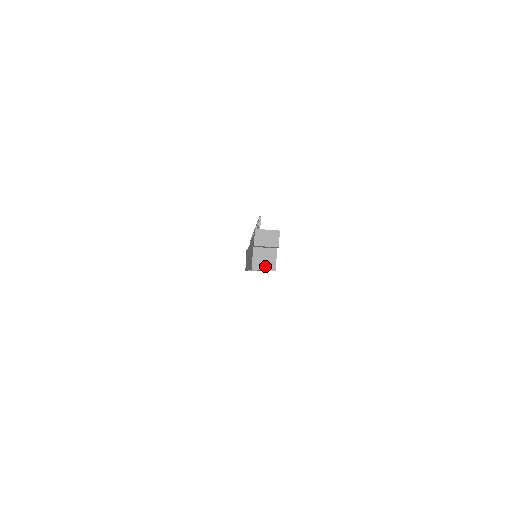
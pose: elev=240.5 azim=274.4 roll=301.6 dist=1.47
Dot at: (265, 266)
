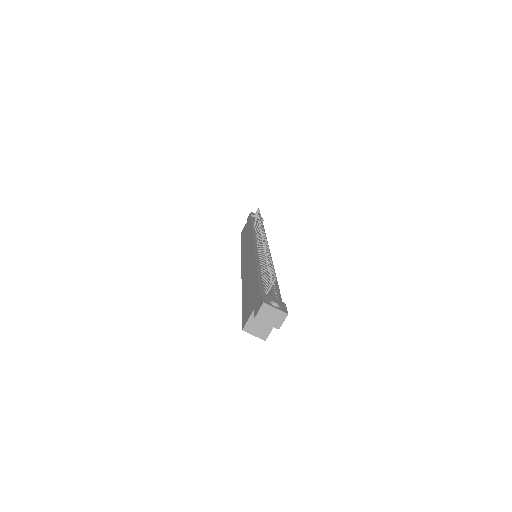
Dot at: (257, 332)
